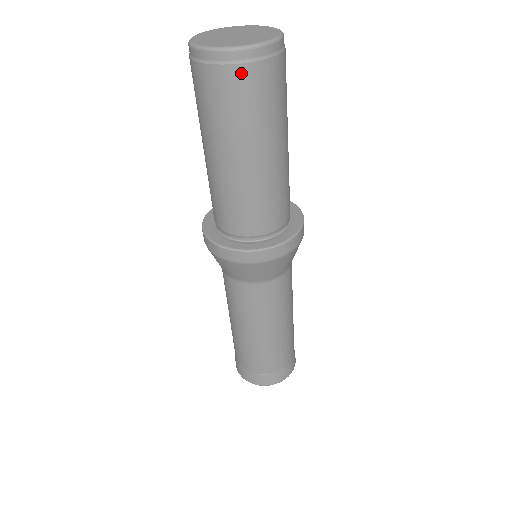
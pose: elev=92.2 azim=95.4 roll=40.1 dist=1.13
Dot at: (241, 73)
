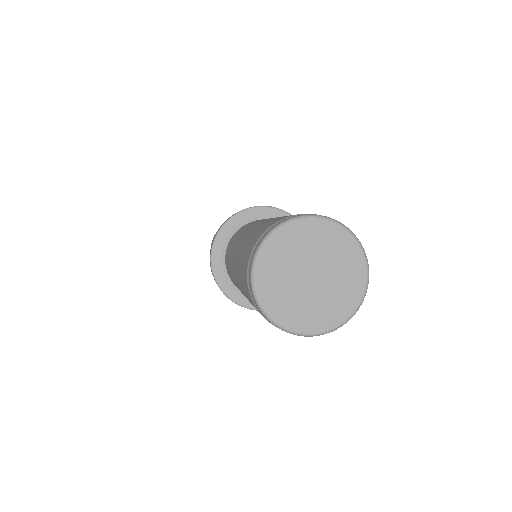
Dot at: occluded
